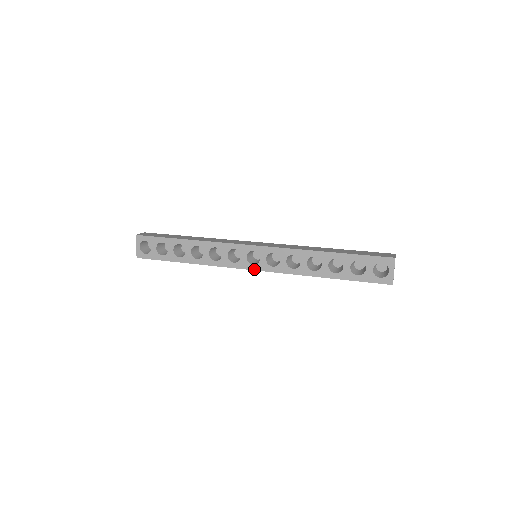
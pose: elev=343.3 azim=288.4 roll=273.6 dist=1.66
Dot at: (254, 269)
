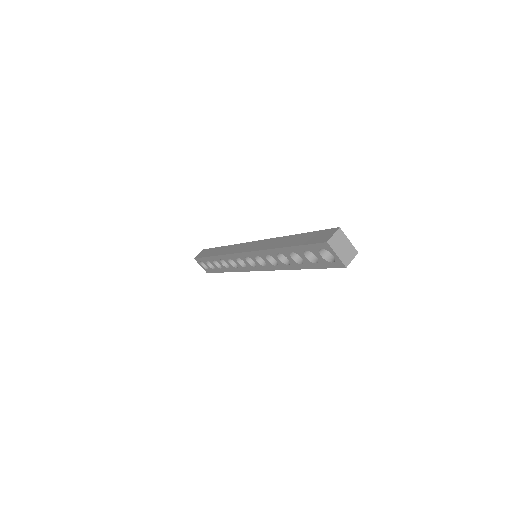
Dot at: (258, 270)
